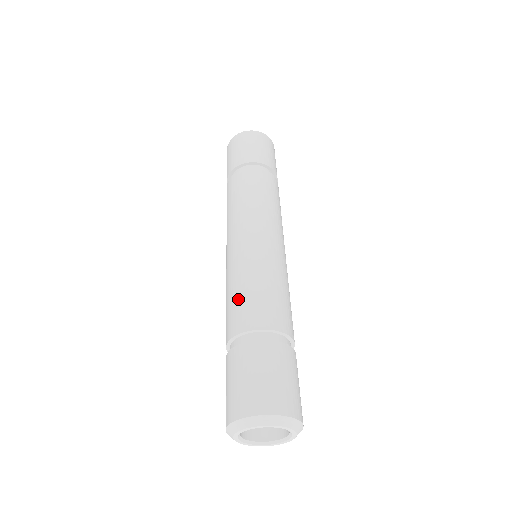
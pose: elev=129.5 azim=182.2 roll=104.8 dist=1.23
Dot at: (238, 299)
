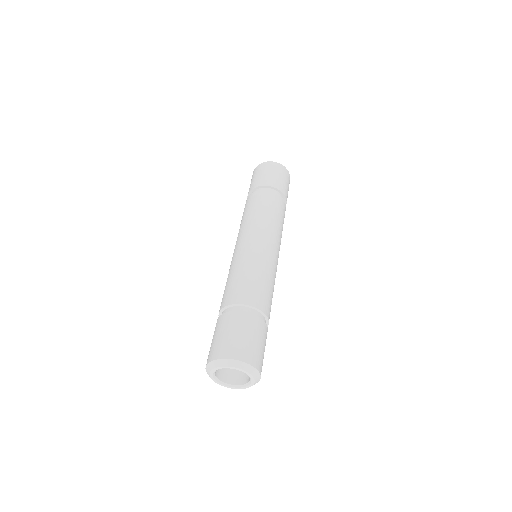
Dot at: (246, 280)
